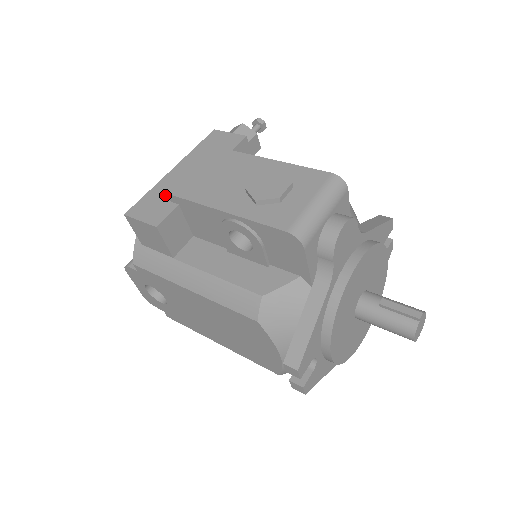
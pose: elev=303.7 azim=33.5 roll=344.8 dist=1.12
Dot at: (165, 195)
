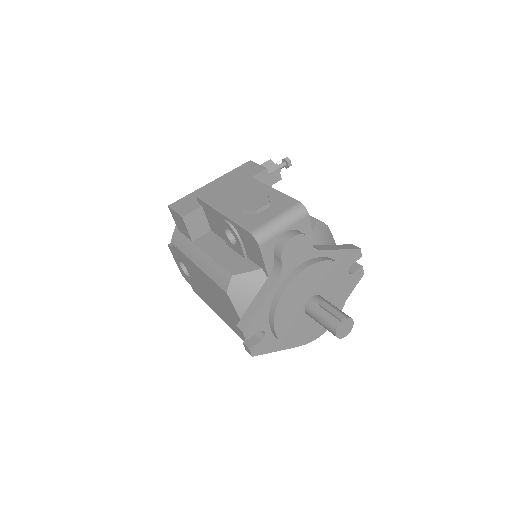
Dot at: occluded
